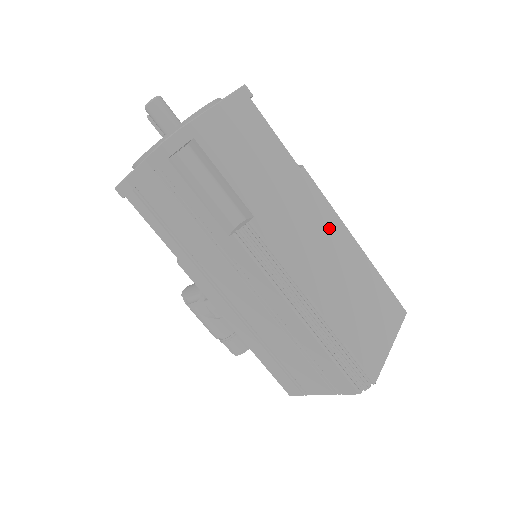
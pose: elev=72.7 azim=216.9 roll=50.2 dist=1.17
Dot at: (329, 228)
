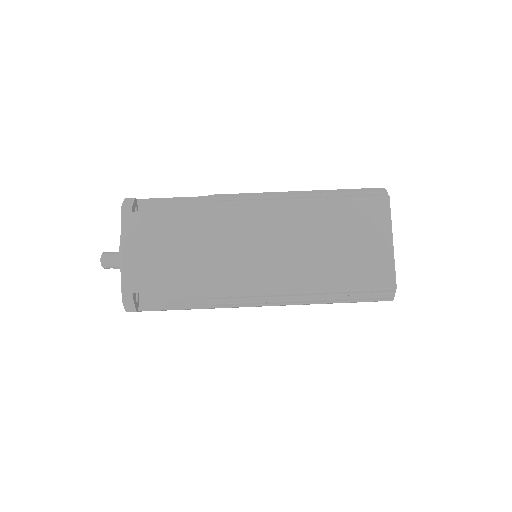
Dot at: (266, 222)
